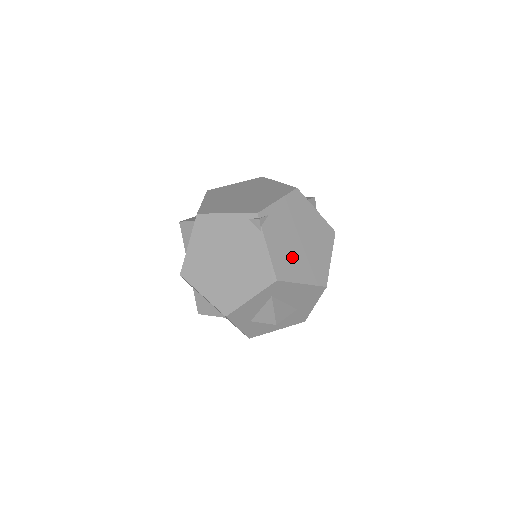
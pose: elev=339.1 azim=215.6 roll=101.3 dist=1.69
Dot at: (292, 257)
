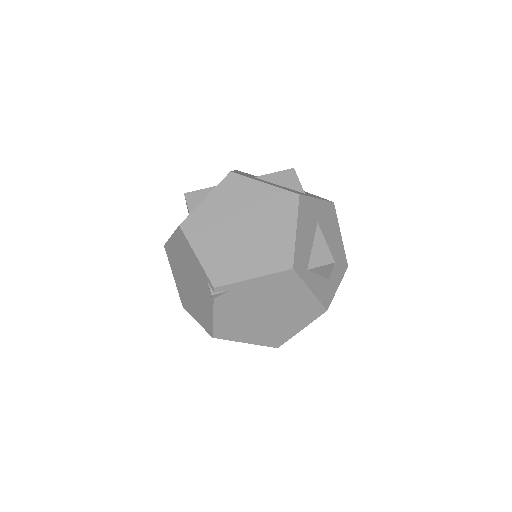
Dot at: (244, 324)
